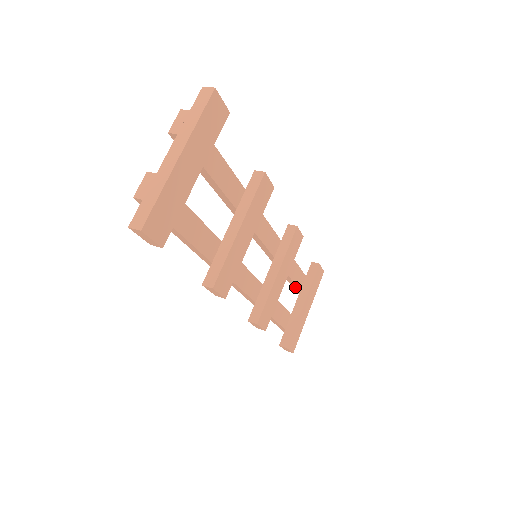
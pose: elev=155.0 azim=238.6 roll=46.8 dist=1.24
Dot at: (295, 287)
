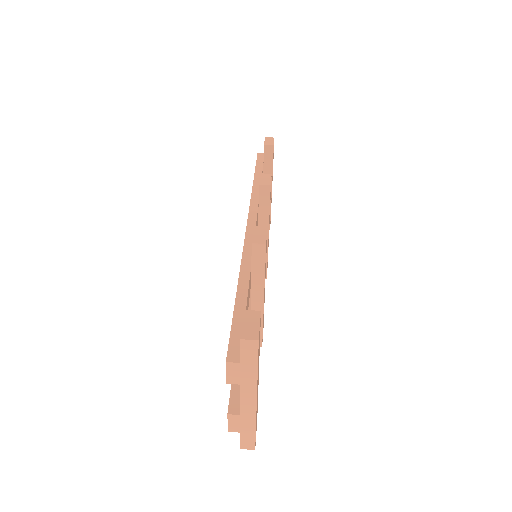
Dot at: occluded
